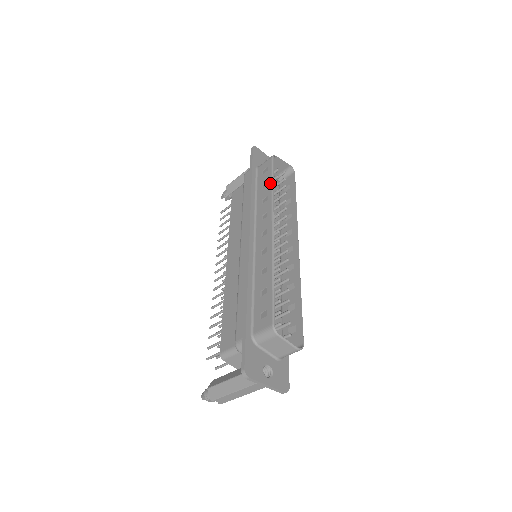
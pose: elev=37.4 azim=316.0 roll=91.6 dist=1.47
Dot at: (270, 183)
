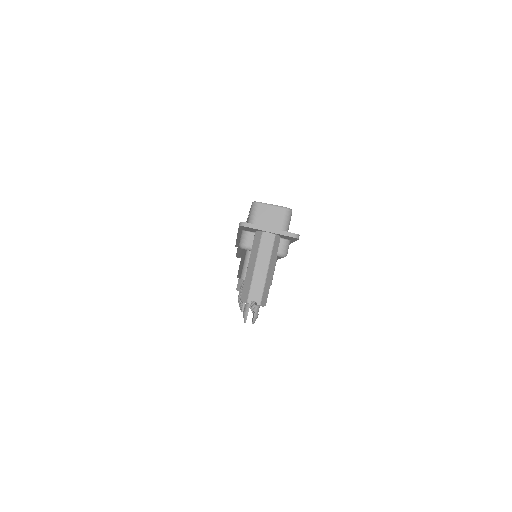
Dot at: occluded
